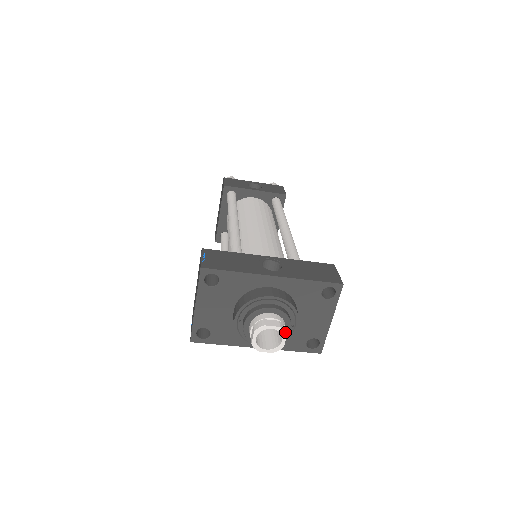
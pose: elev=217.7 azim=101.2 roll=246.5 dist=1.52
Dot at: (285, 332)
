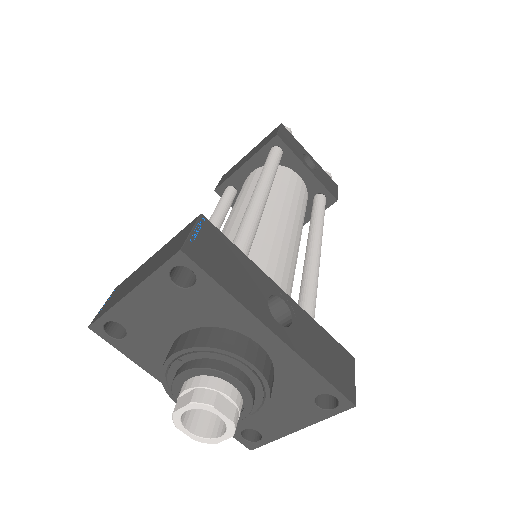
Dot at: (234, 431)
